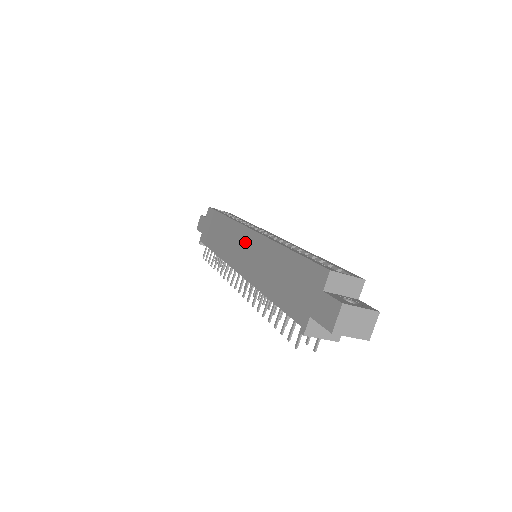
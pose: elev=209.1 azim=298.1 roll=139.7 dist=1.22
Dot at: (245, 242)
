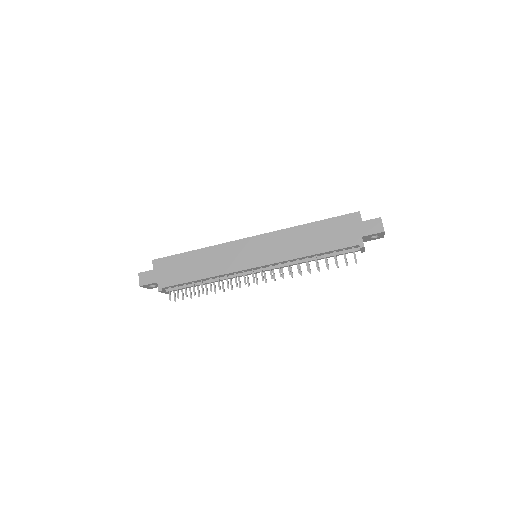
Dot at: (252, 246)
